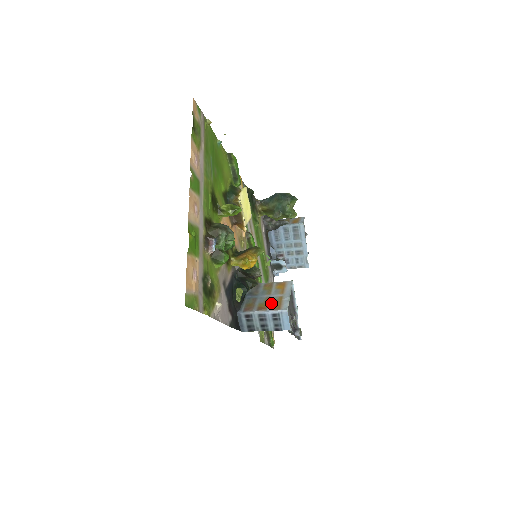
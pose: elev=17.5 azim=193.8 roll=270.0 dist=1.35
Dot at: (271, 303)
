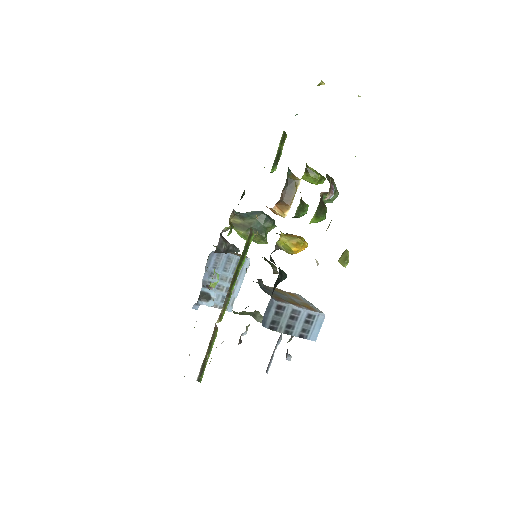
Dot at: (299, 303)
